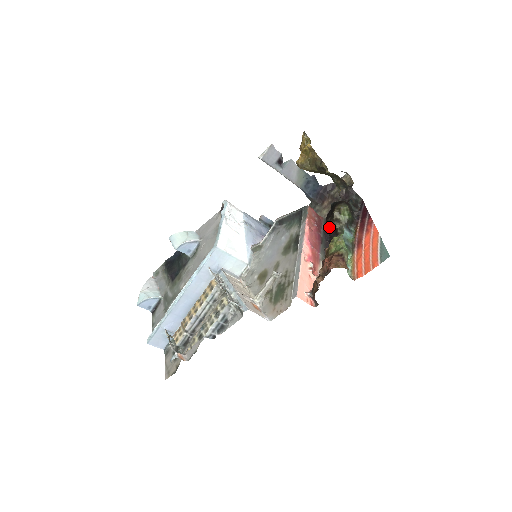
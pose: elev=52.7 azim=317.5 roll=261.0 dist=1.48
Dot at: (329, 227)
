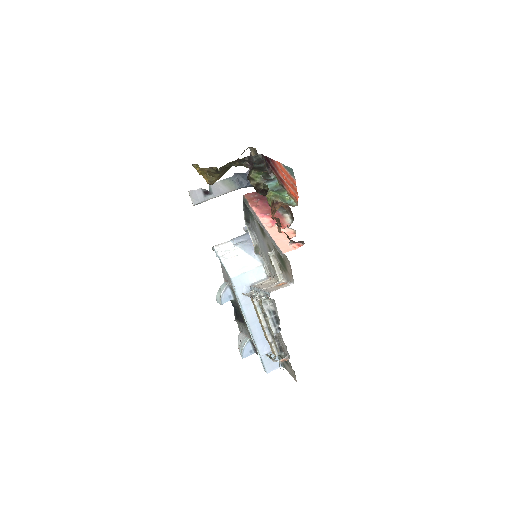
Dot at: (260, 193)
